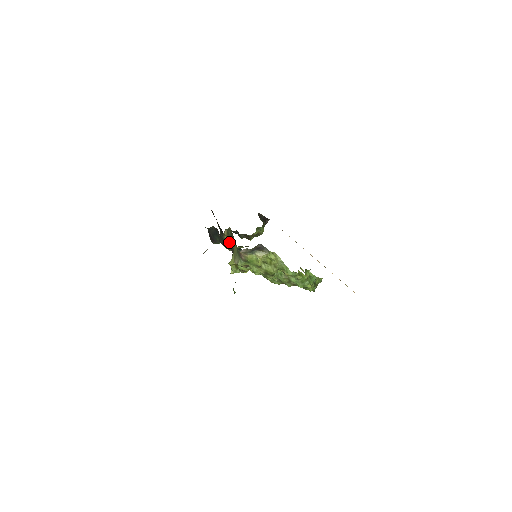
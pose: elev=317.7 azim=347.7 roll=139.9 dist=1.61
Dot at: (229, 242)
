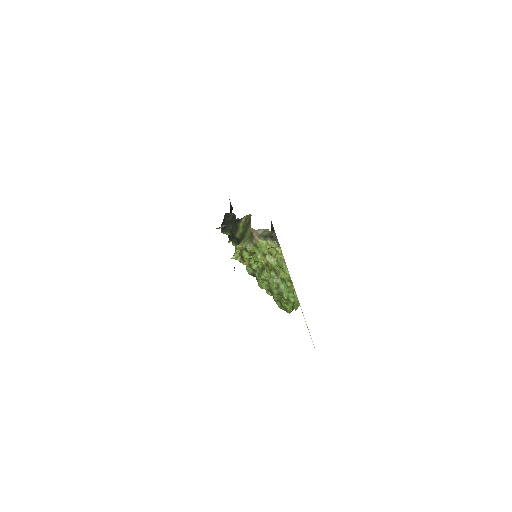
Dot at: (242, 230)
